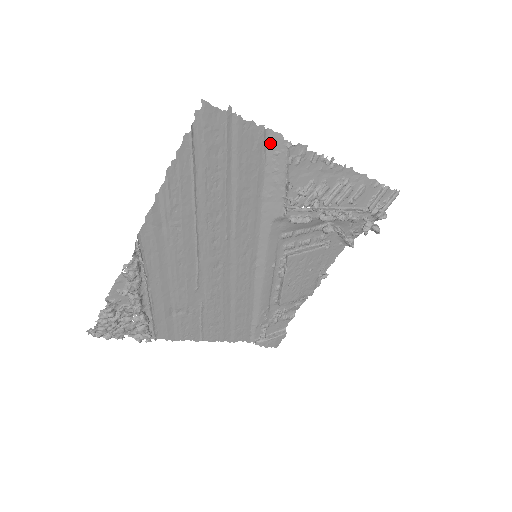
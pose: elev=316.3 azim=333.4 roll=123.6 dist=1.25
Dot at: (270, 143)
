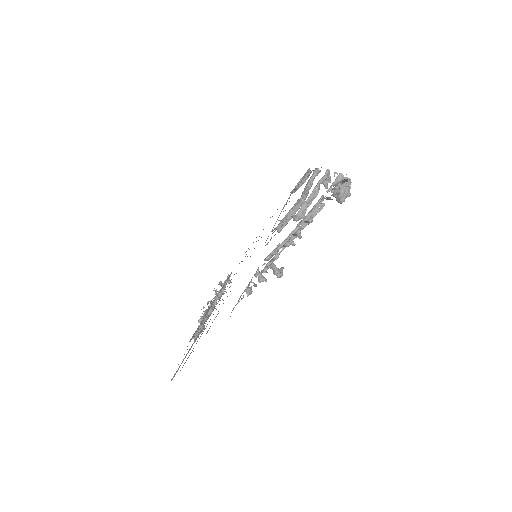
Dot at: occluded
